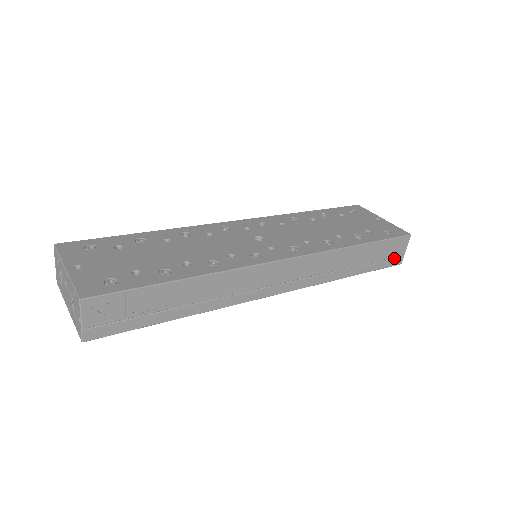
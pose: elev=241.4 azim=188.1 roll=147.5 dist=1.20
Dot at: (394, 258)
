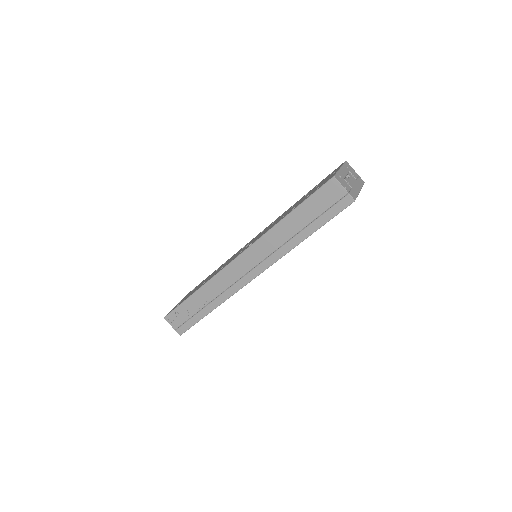
Dot at: (338, 202)
